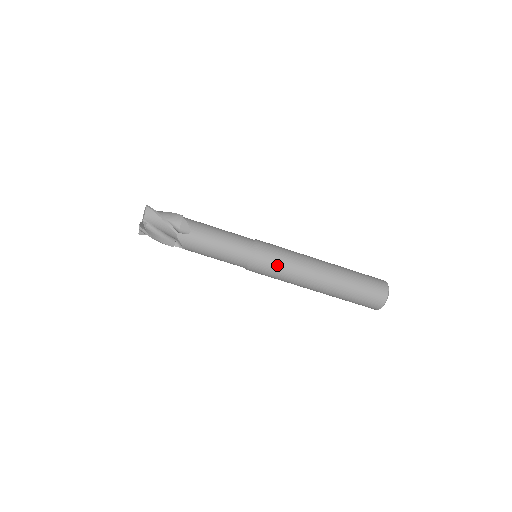
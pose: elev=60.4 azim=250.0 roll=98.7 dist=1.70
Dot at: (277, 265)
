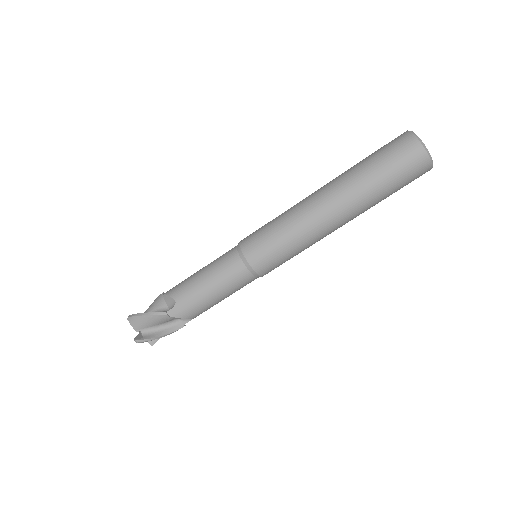
Dot at: (275, 243)
